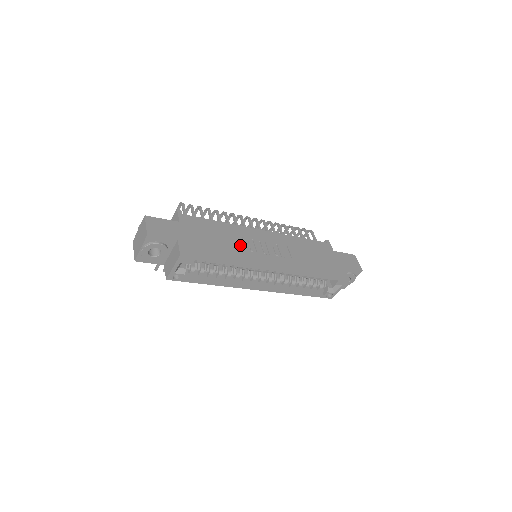
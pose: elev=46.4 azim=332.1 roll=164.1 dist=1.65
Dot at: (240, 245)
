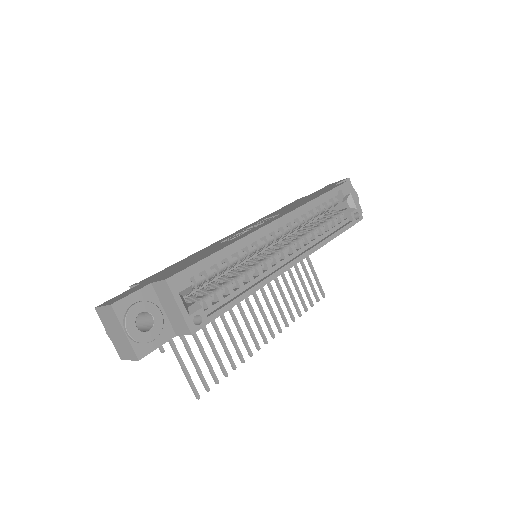
Dot at: occluded
